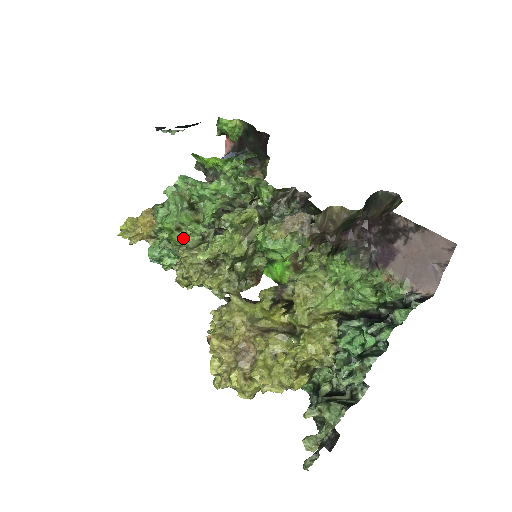
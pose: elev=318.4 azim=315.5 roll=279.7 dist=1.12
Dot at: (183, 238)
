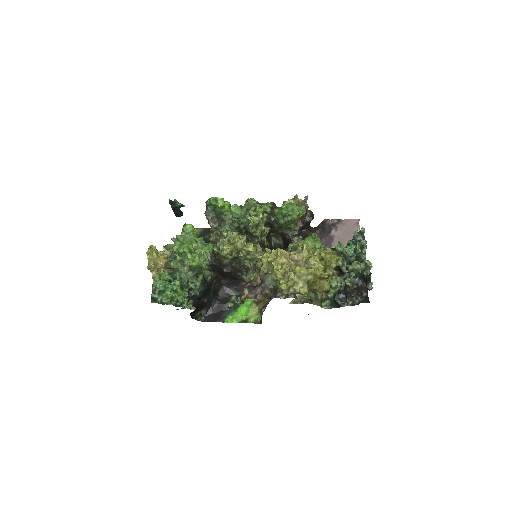
Dot at: (196, 258)
